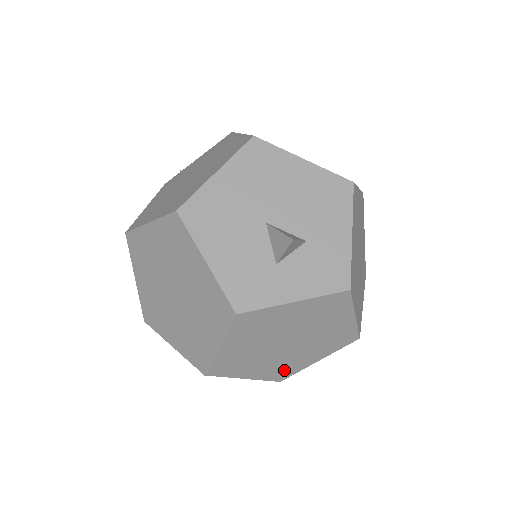
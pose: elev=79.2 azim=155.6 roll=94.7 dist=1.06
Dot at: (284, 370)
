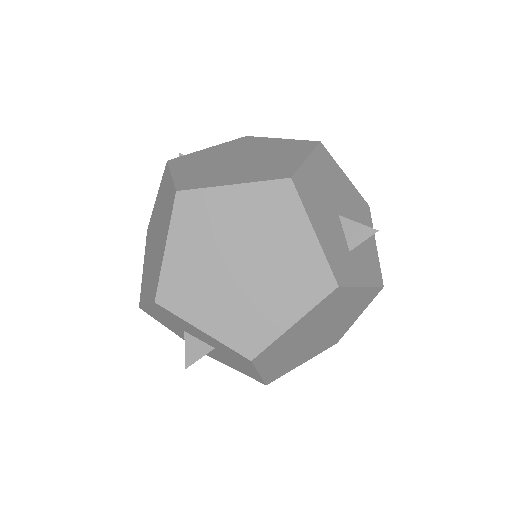
Dot at: (282, 369)
